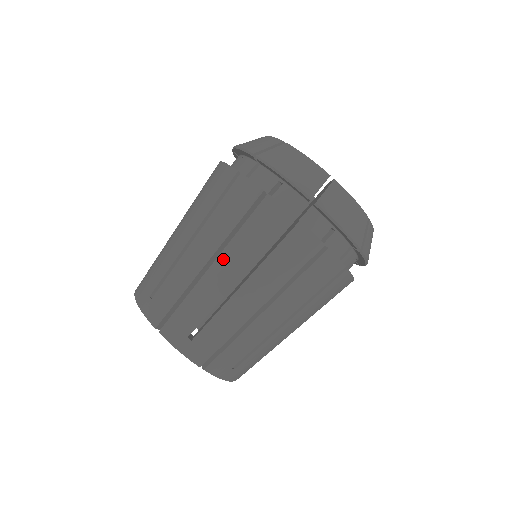
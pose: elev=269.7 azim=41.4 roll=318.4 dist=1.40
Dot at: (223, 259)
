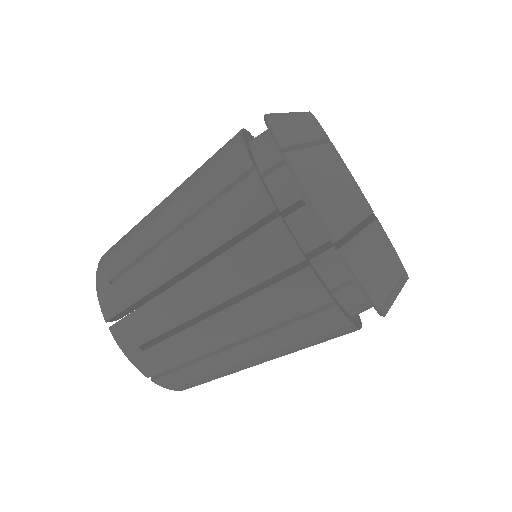
Dot at: (201, 276)
